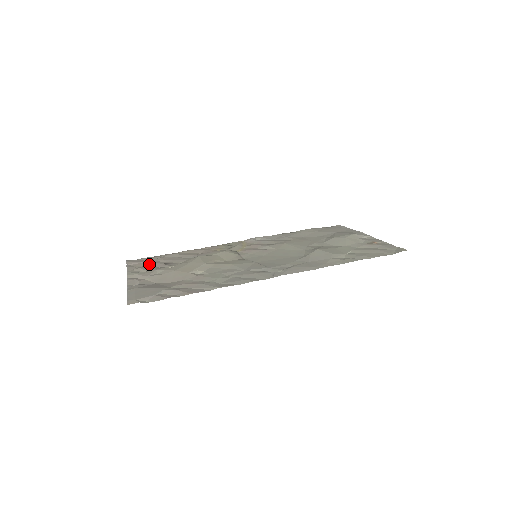
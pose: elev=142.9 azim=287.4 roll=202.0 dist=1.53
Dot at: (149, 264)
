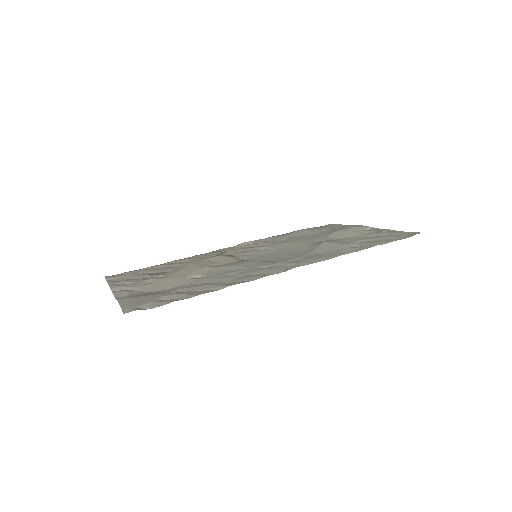
Dot at: (133, 277)
